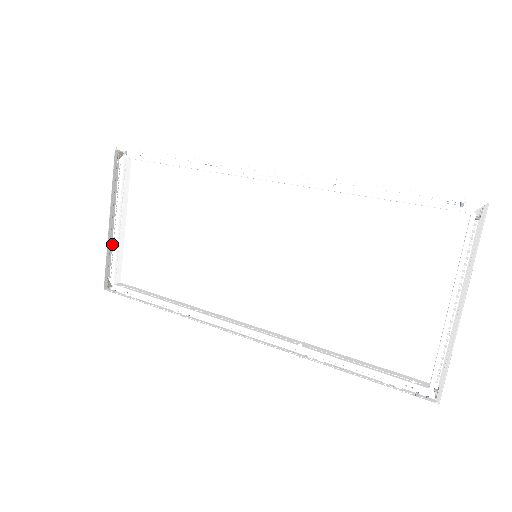
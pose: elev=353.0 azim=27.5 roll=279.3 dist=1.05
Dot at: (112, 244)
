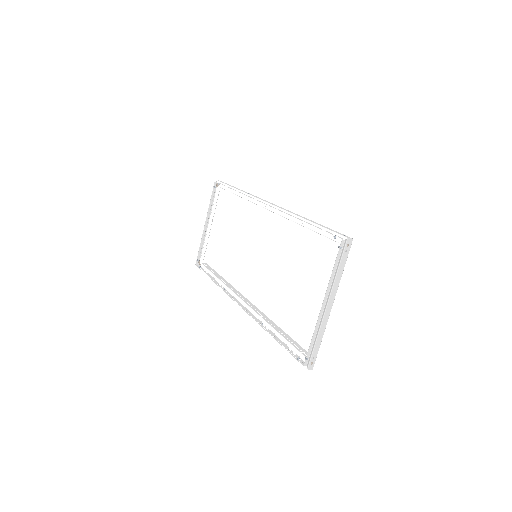
Dot at: (205, 238)
